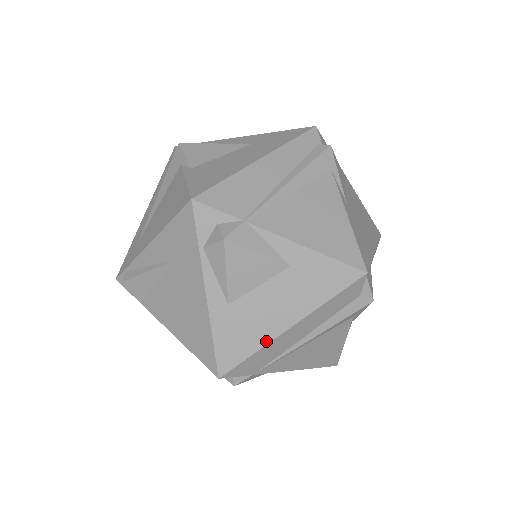
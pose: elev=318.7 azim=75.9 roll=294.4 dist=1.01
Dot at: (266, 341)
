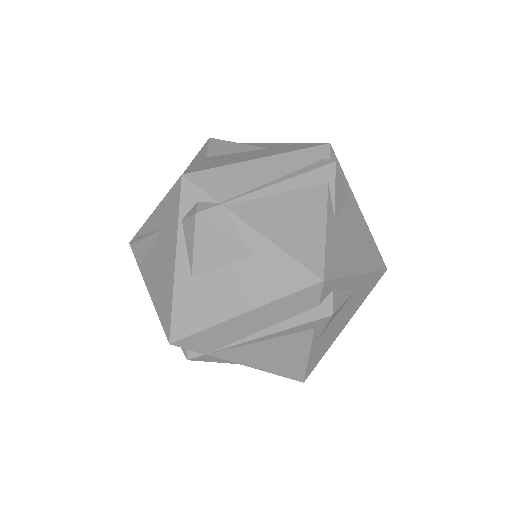
Dot at: (217, 321)
